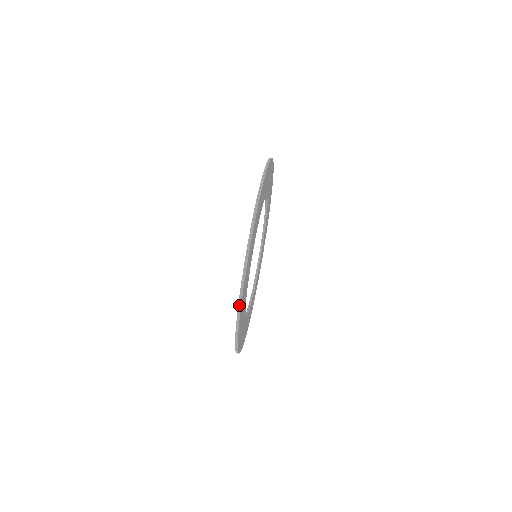
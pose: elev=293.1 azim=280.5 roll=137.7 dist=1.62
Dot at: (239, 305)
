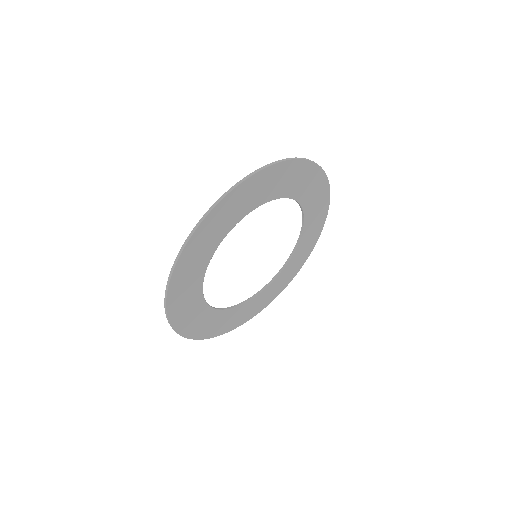
Dot at: (166, 314)
